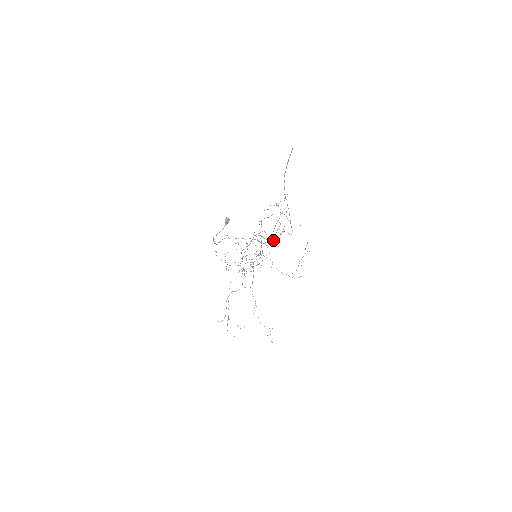
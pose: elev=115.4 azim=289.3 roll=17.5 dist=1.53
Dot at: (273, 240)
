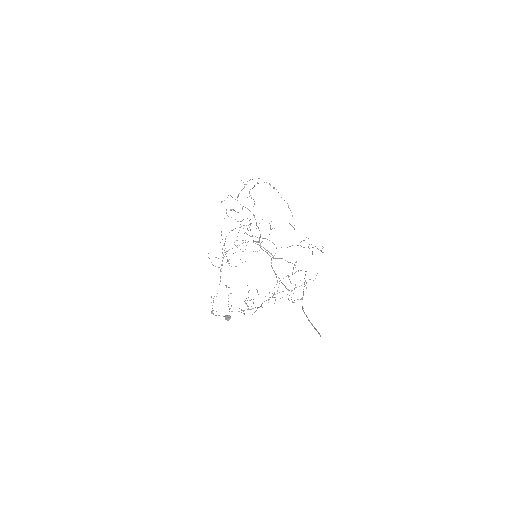
Dot at: occluded
